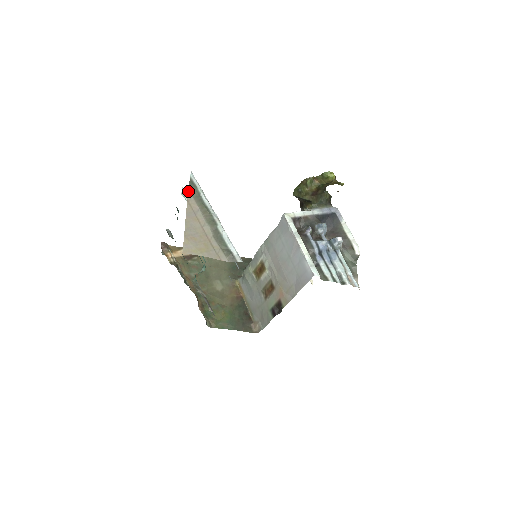
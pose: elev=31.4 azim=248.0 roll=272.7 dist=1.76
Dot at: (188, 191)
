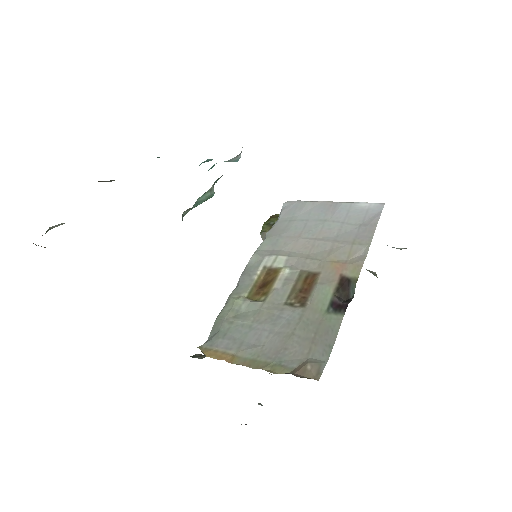
Dot at: occluded
